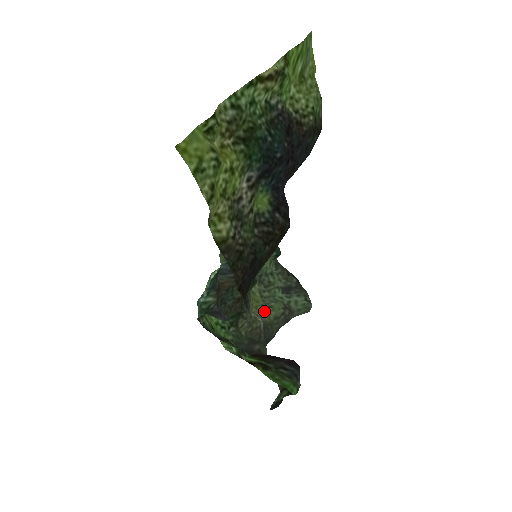
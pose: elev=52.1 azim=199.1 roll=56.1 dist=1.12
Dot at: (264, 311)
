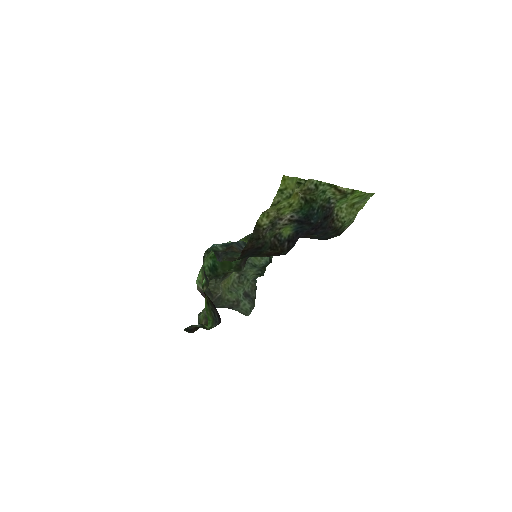
Dot at: (227, 291)
